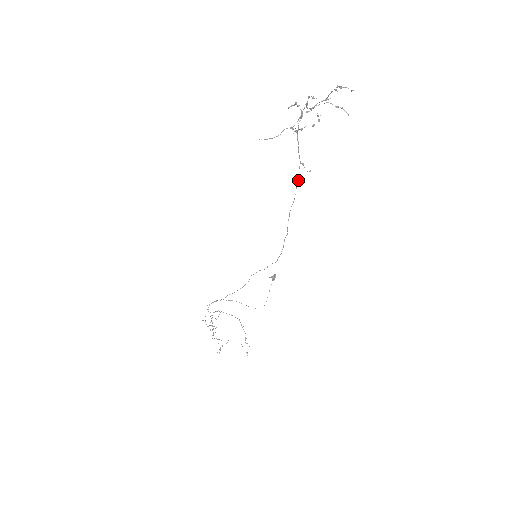
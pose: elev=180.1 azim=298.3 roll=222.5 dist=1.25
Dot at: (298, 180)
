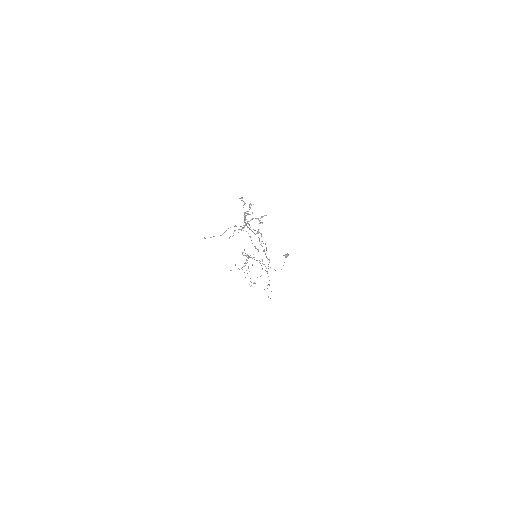
Dot at: (263, 243)
